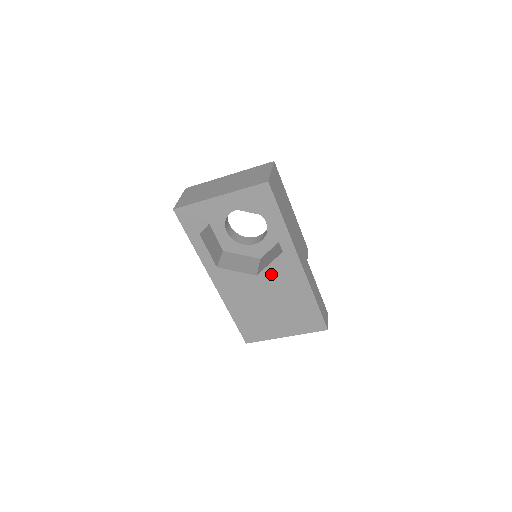
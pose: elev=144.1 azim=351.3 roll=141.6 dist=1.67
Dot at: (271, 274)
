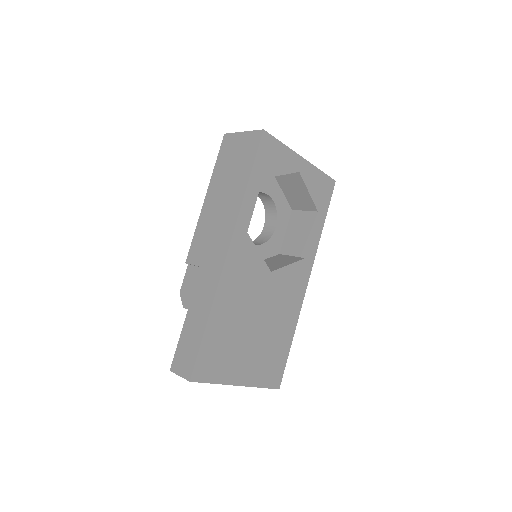
Dot at: (282, 279)
